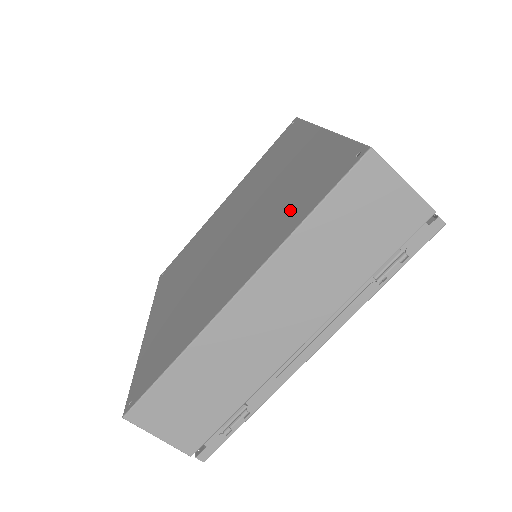
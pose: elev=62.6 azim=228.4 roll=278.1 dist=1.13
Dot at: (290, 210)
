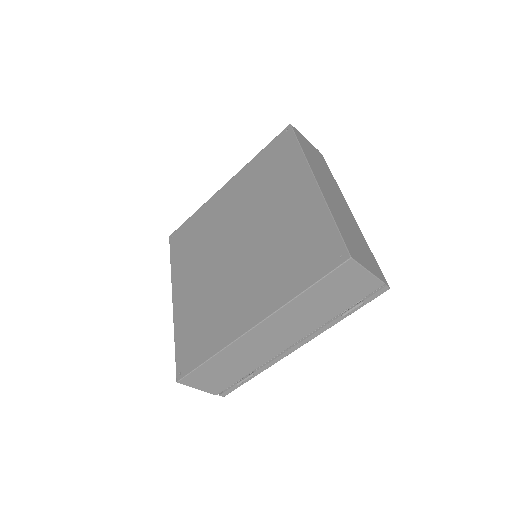
Dot at: (292, 269)
